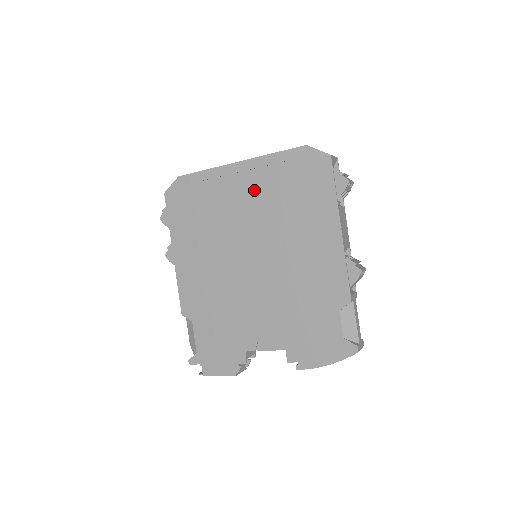
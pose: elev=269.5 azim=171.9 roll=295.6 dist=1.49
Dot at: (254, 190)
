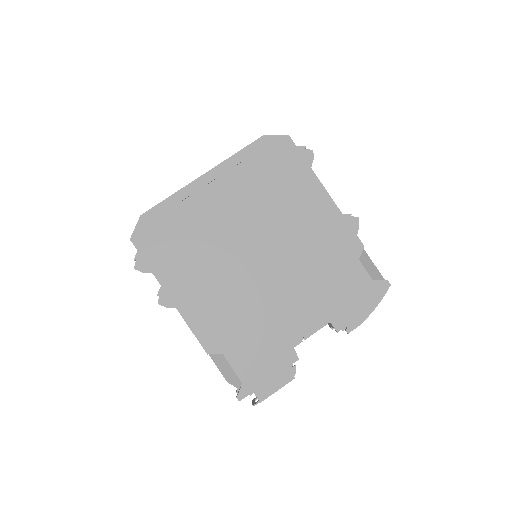
Dot at: (231, 193)
